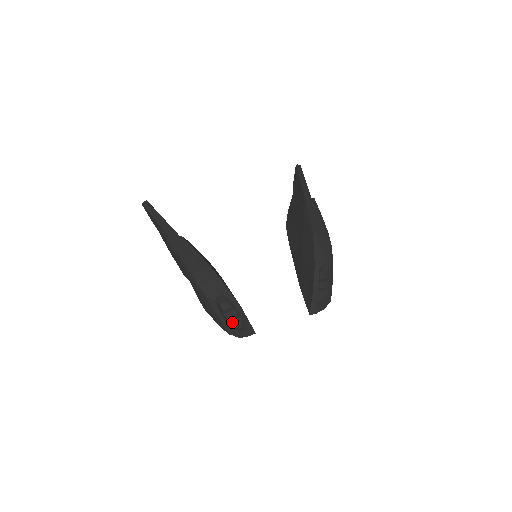
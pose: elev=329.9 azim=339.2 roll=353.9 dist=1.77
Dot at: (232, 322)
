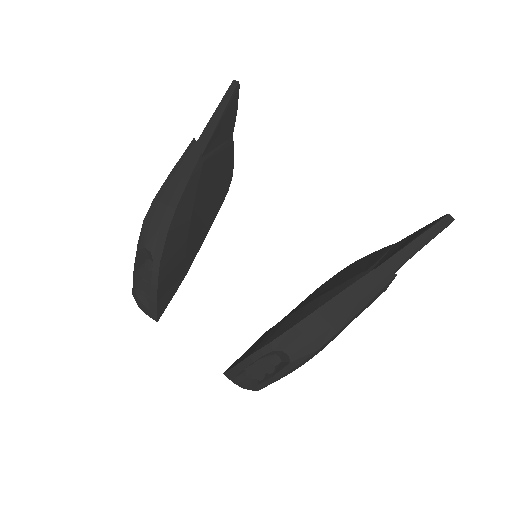
Dot at: (141, 286)
